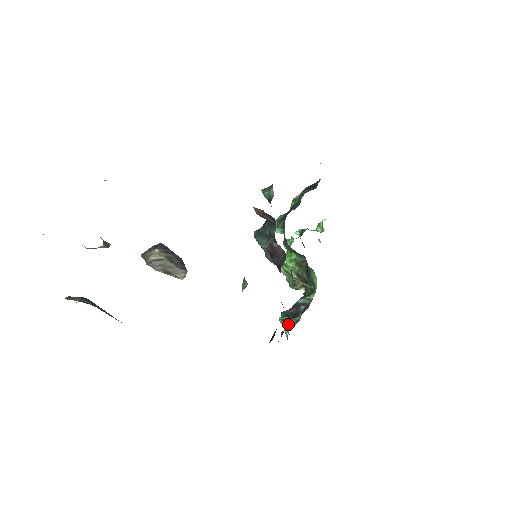
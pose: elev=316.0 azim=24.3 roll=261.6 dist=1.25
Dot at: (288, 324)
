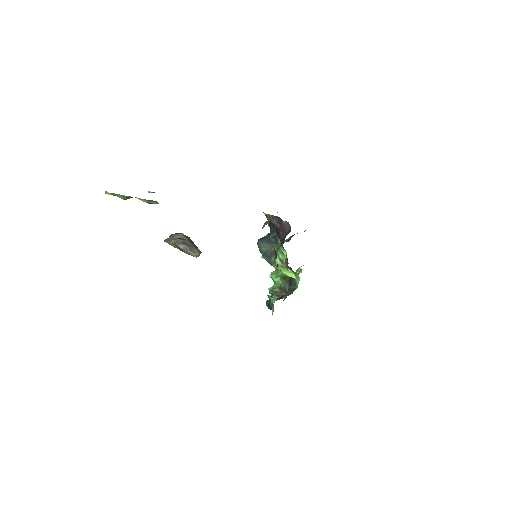
Dot at: (275, 297)
